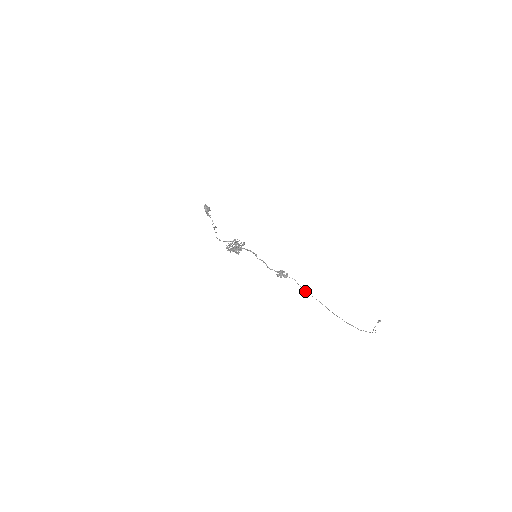
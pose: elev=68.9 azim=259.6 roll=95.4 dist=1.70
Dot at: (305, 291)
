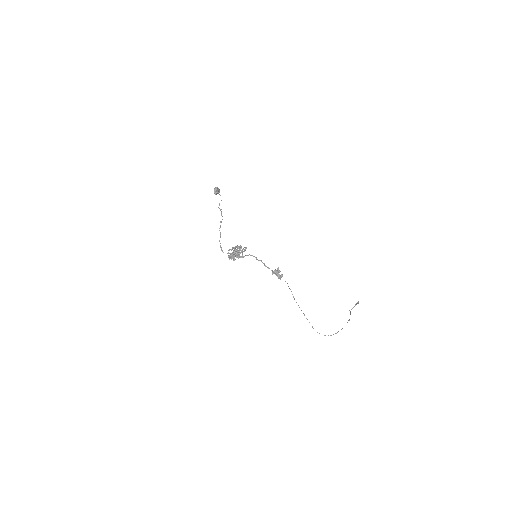
Dot at: (294, 298)
